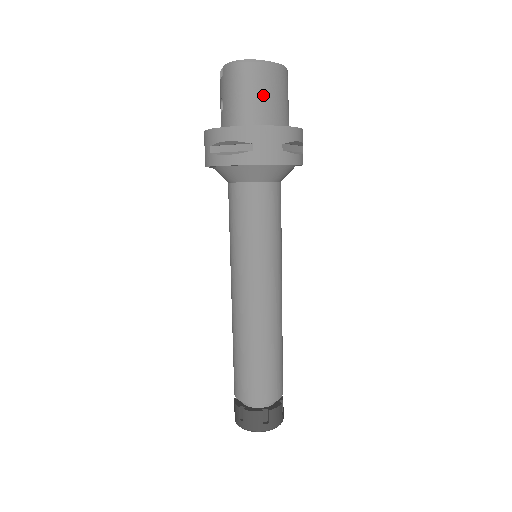
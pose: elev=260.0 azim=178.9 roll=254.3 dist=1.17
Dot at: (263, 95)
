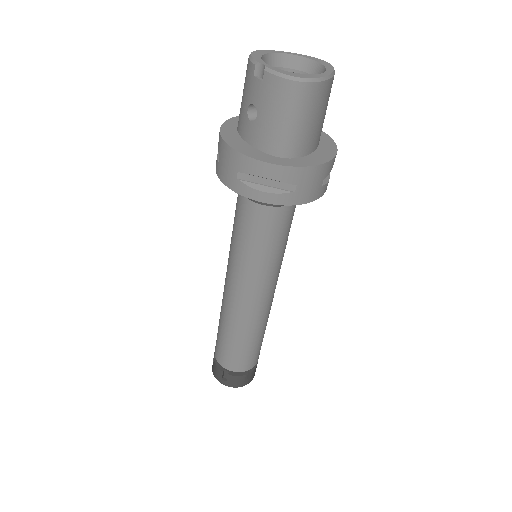
Dot at: (313, 120)
